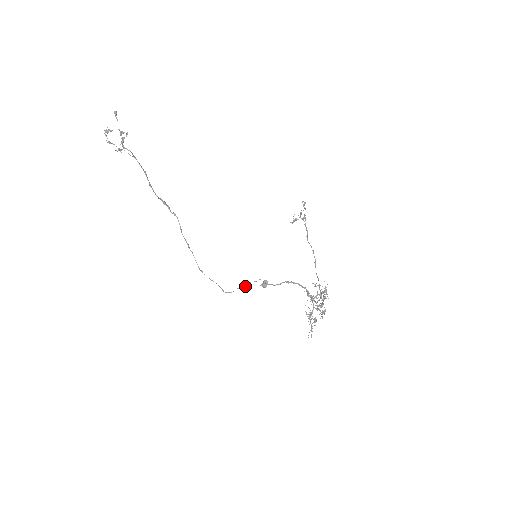
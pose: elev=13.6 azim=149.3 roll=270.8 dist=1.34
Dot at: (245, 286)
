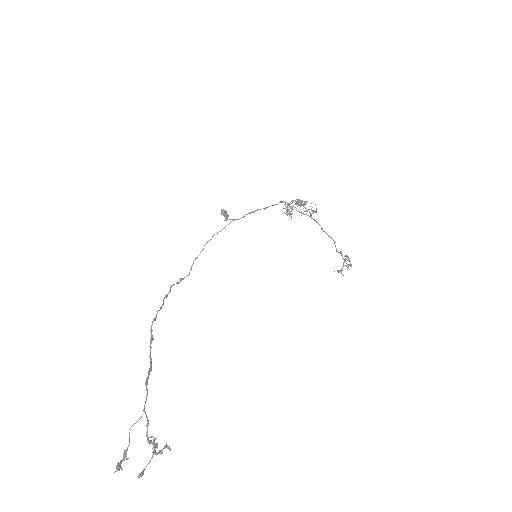
Dot at: occluded
